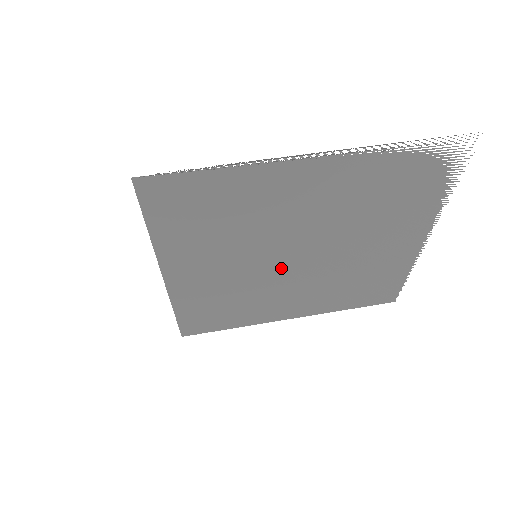
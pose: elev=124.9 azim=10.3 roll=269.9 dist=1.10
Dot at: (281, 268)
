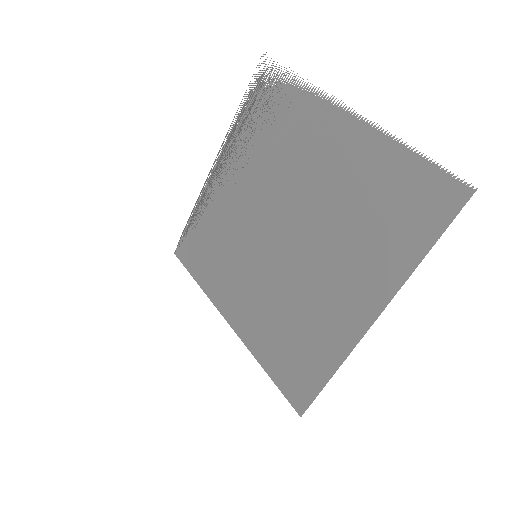
Dot at: (283, 253)
